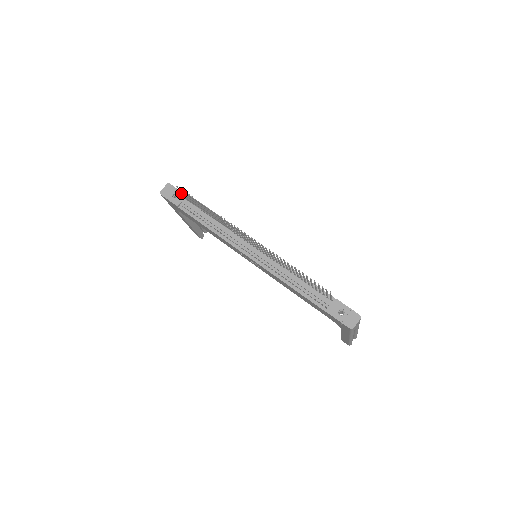
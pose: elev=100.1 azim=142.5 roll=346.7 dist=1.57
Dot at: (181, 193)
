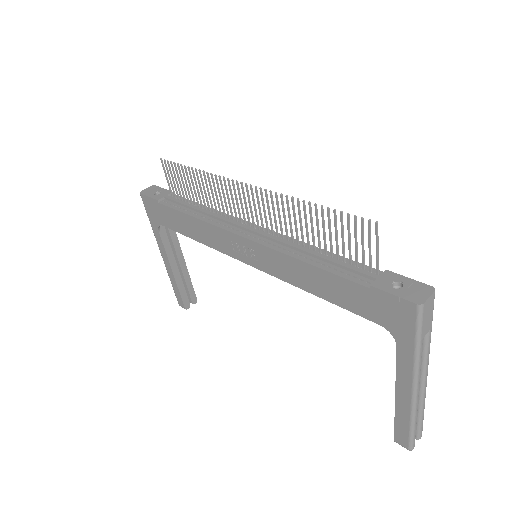
Dot at: (166, 178)
